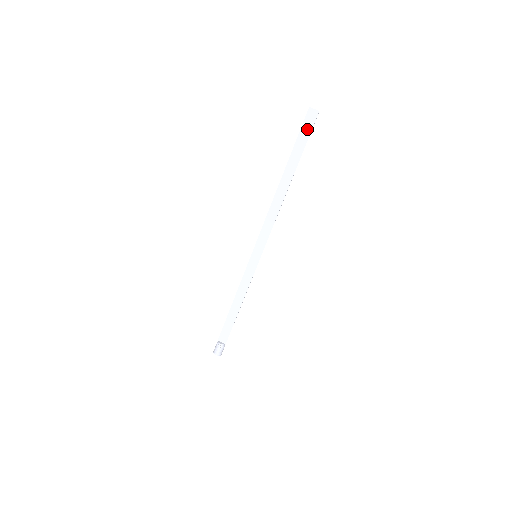
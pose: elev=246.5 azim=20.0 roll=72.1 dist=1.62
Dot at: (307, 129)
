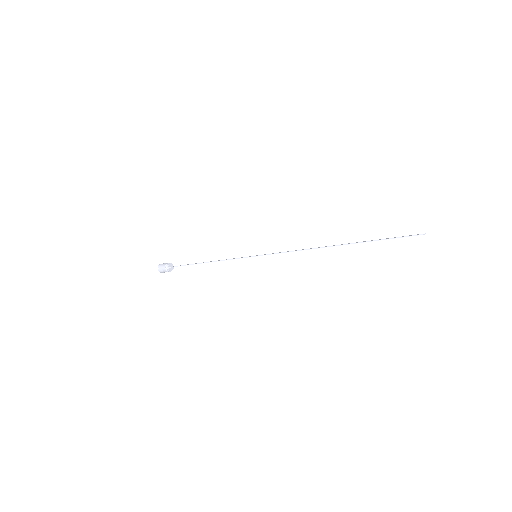
Dot at: occluded
